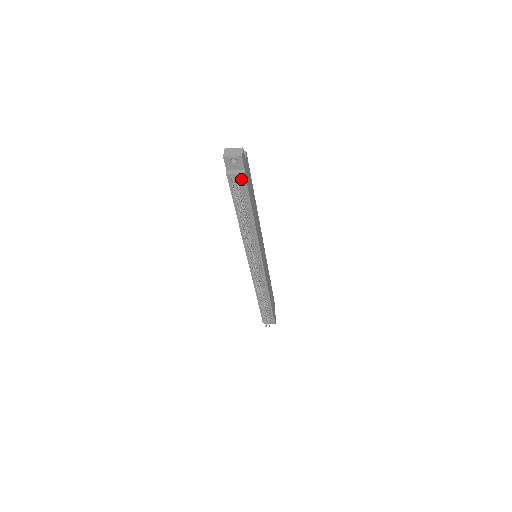
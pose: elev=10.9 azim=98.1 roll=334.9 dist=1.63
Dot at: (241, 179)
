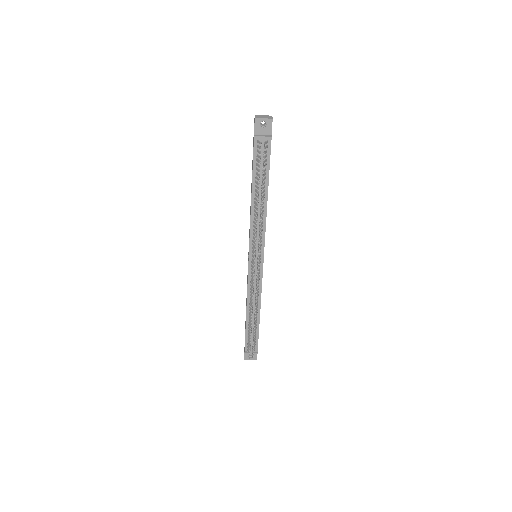
Dot at: (266, 145)
